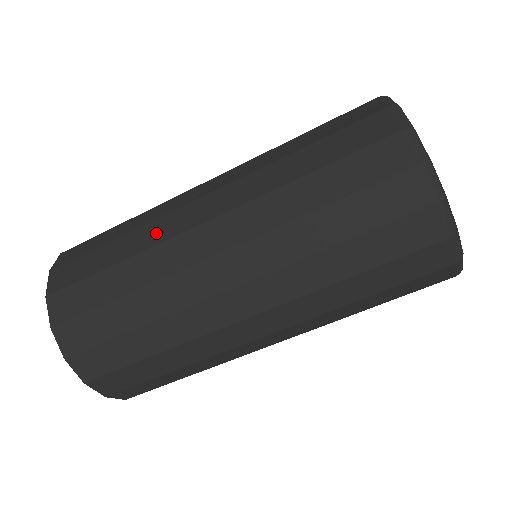
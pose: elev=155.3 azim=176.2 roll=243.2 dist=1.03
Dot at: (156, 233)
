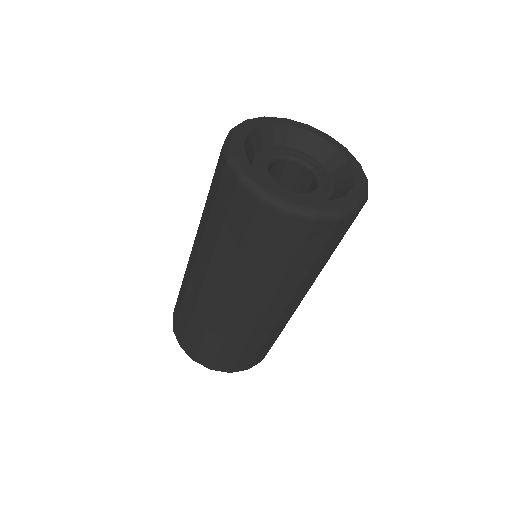
Dot at: (192, 295)
